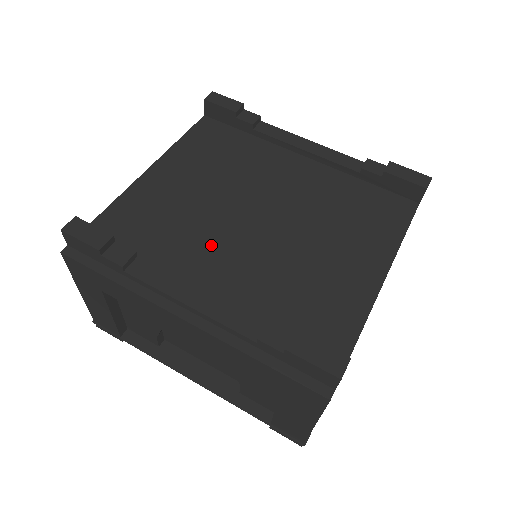
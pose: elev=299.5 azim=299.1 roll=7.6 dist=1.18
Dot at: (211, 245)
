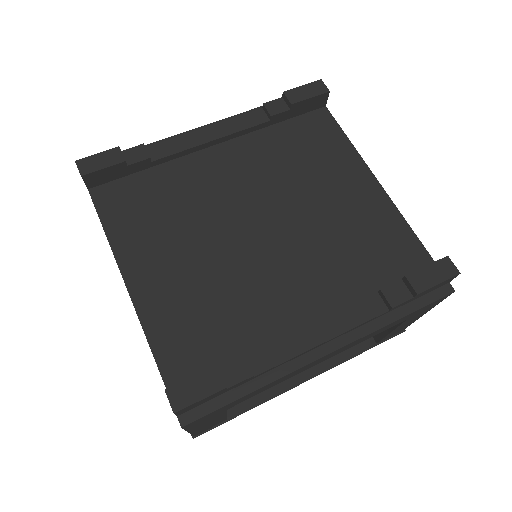
Dot at: (265, 286)
